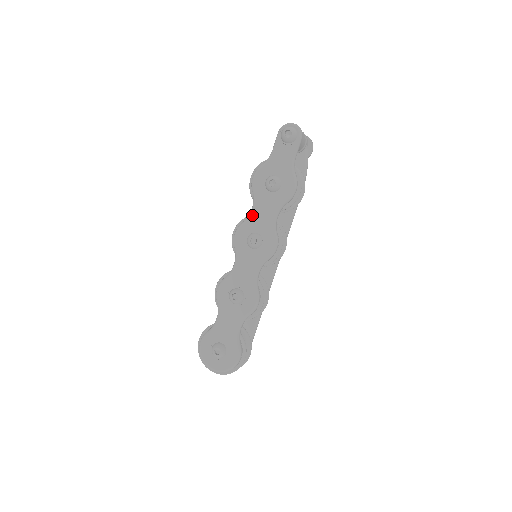
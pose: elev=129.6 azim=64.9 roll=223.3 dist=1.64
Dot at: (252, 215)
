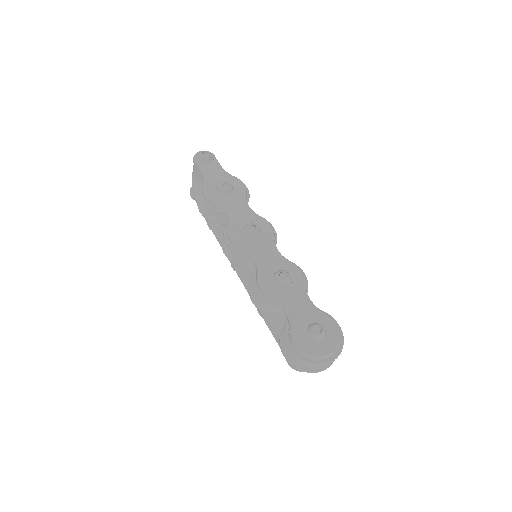
Dot at: (231, 216)
